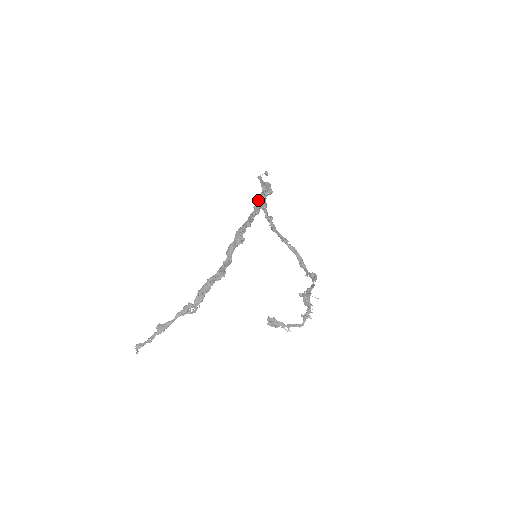
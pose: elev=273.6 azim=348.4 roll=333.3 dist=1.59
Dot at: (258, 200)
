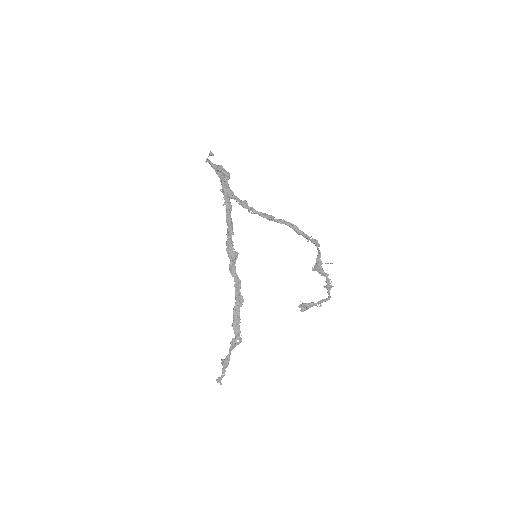
Dot at: (223, 193)
